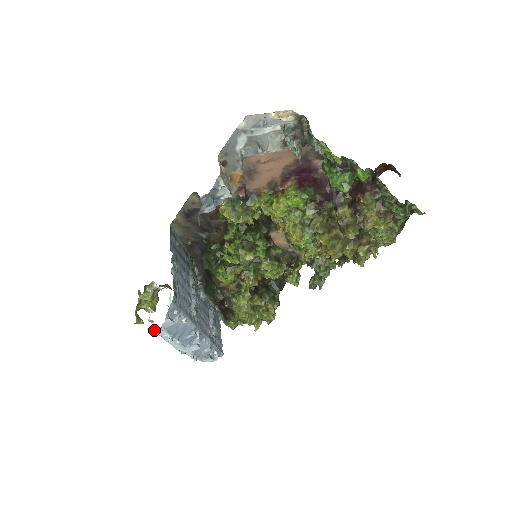
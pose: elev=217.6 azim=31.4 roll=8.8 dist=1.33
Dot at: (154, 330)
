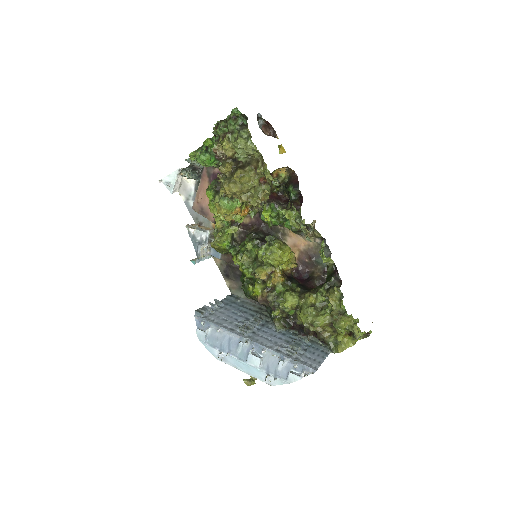
Dot at: occluded
